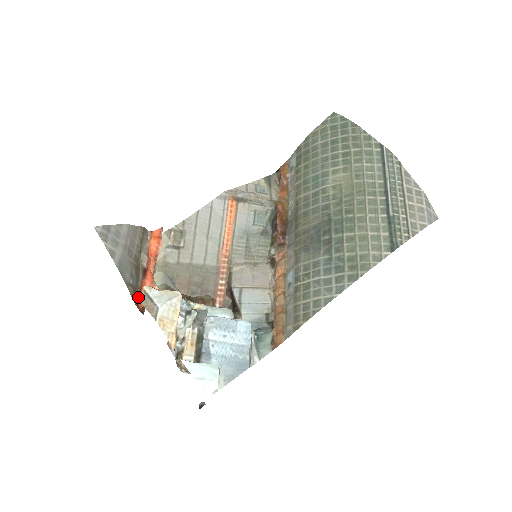
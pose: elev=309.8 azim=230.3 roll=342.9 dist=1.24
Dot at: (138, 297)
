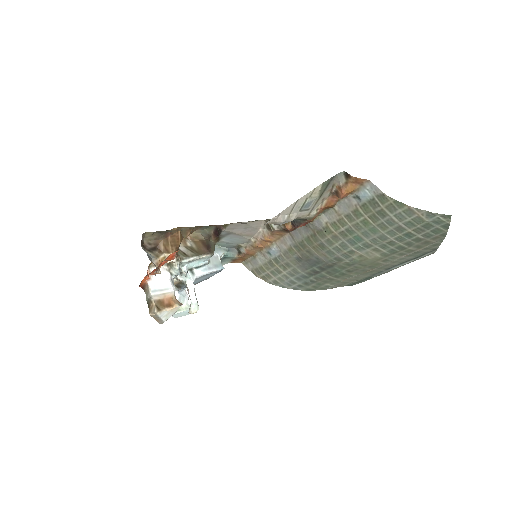
Dot at: occluded
